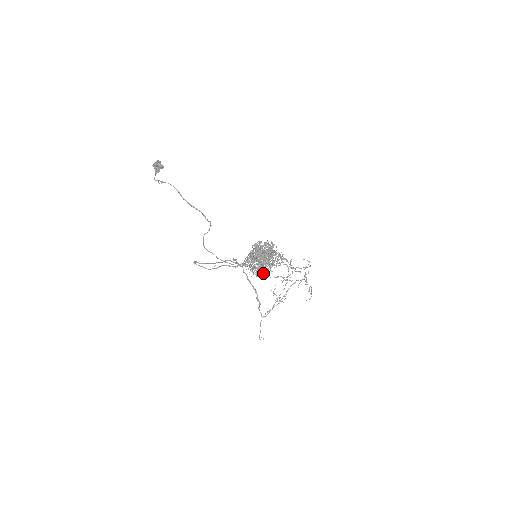
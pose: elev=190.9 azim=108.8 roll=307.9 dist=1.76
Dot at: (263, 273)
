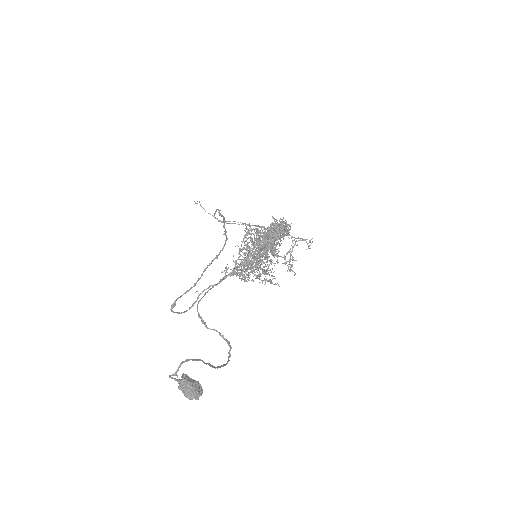
Dot at: occluded
